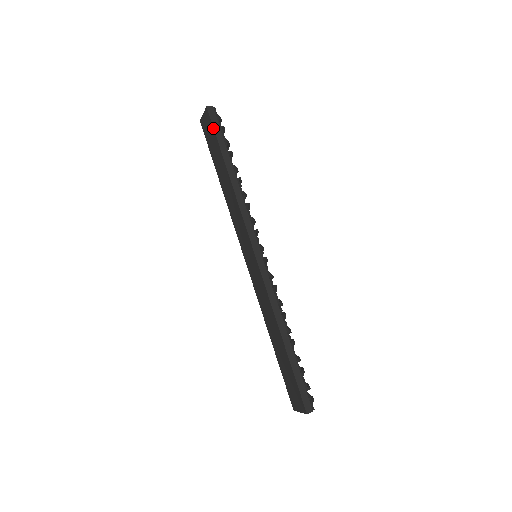
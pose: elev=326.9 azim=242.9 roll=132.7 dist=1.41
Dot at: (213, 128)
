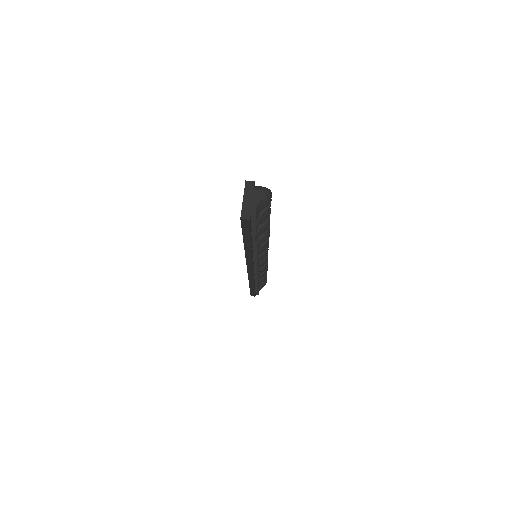
Dot at: occluded
